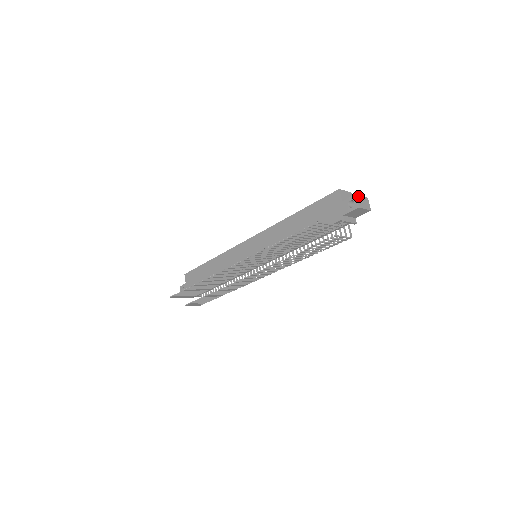
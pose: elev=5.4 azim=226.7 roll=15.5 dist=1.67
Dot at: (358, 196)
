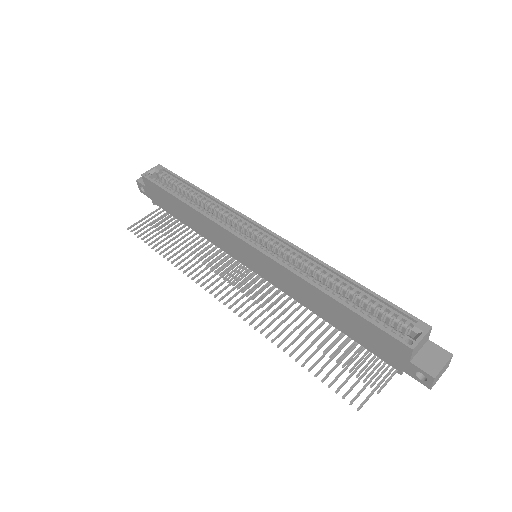
Dot at: (438, 375)
